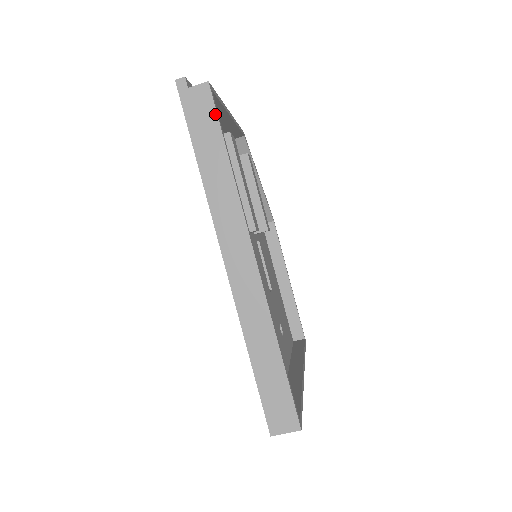
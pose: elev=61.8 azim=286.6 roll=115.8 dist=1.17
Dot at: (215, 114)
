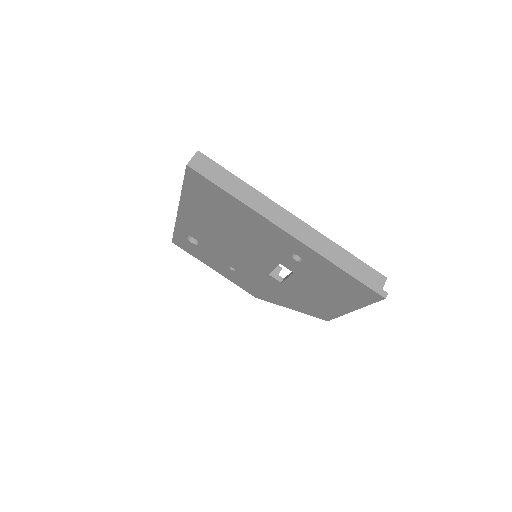
Dot at: occluded
